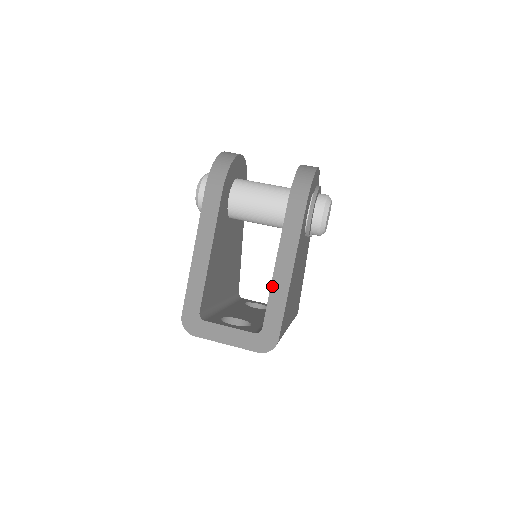
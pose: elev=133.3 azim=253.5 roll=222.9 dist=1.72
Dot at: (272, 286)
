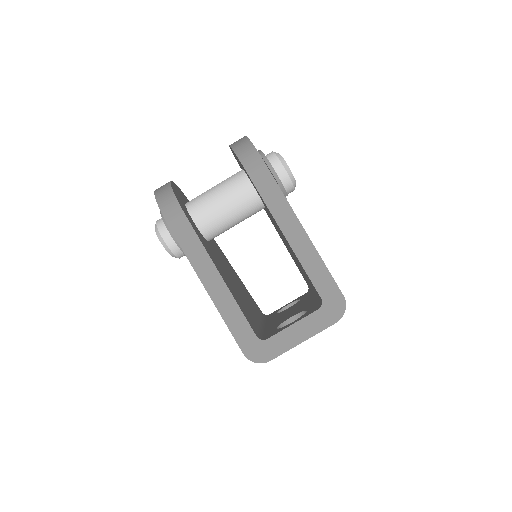
Dot at: (298, 256)
